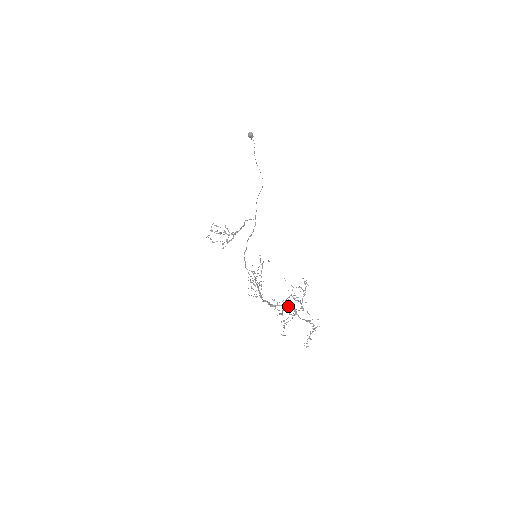
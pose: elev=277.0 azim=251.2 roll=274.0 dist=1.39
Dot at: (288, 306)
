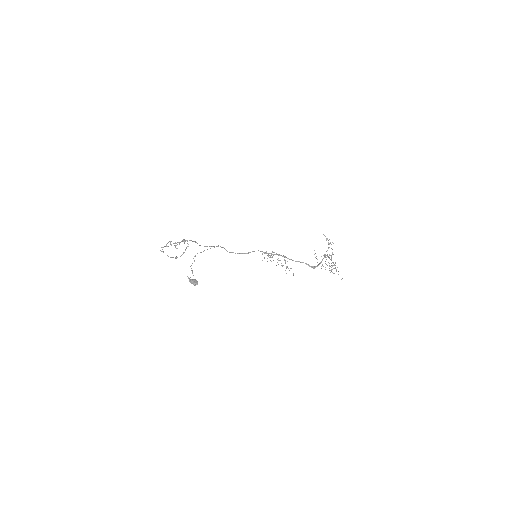
Dot at: (327, 265)
